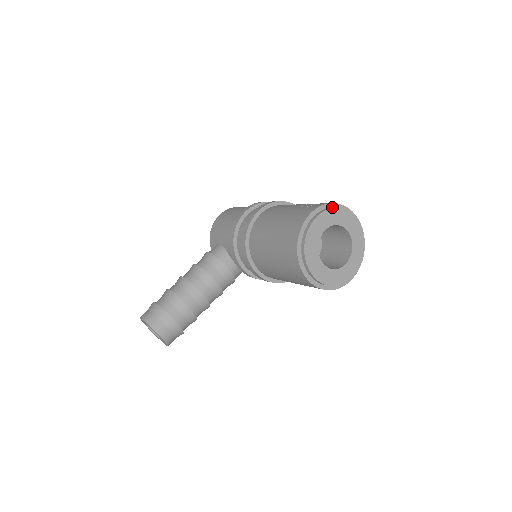
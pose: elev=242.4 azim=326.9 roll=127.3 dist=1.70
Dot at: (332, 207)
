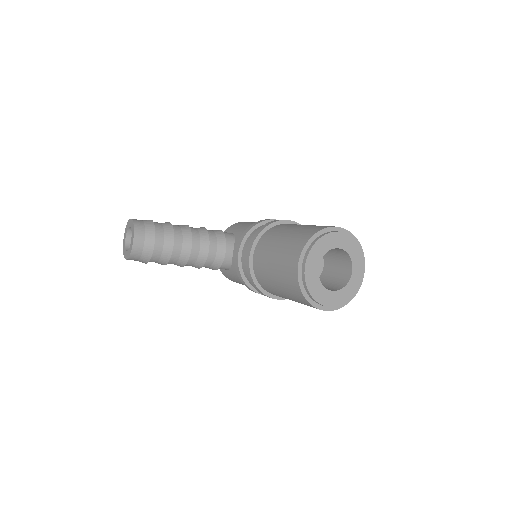
Dot at: (355, 241)
